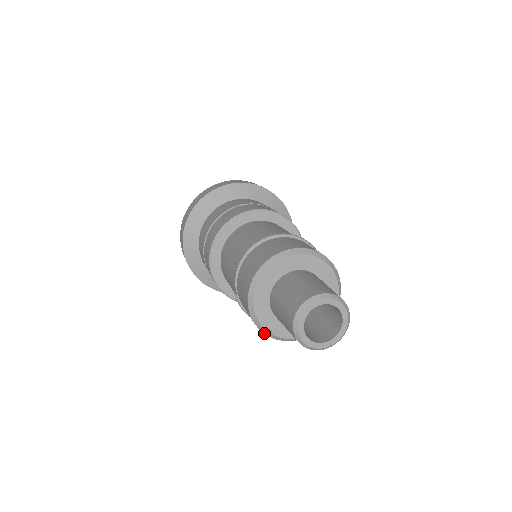
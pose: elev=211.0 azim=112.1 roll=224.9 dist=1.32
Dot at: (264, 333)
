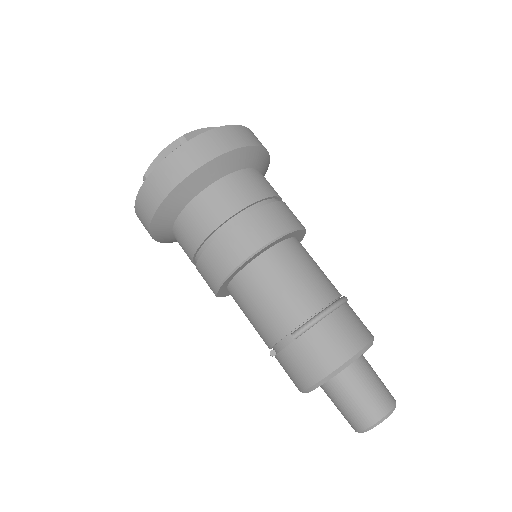
Dot at: occluded
